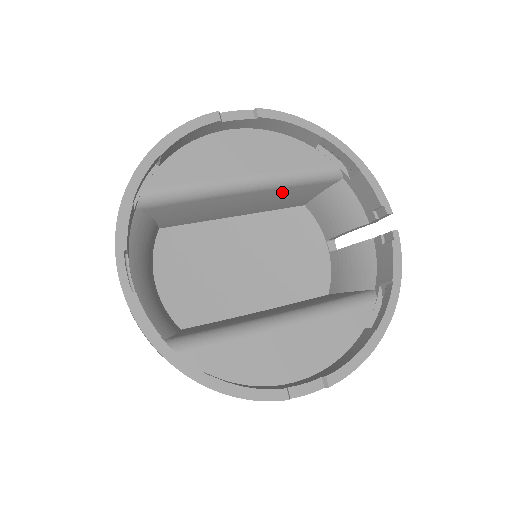
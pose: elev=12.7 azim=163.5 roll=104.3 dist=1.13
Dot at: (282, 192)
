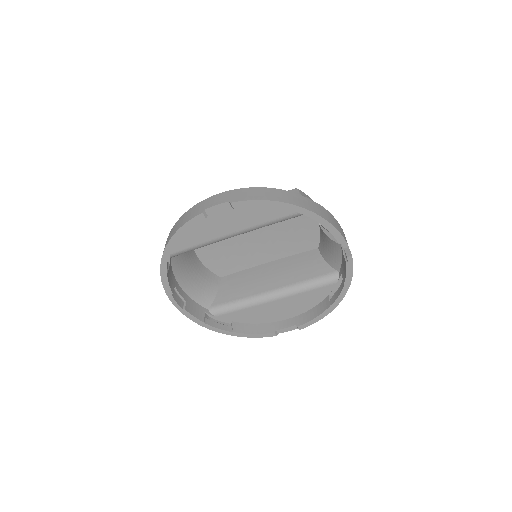
Dot at: occluded
